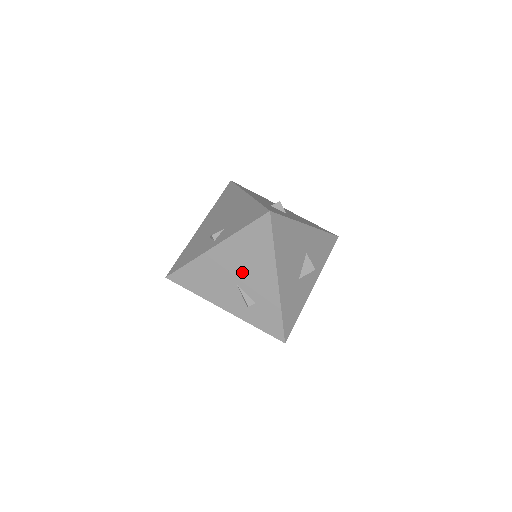
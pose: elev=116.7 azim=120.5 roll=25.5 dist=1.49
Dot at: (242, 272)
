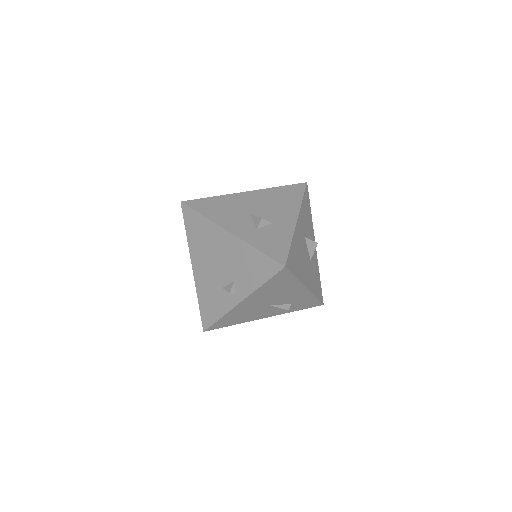
Dot at: (273, 299)
